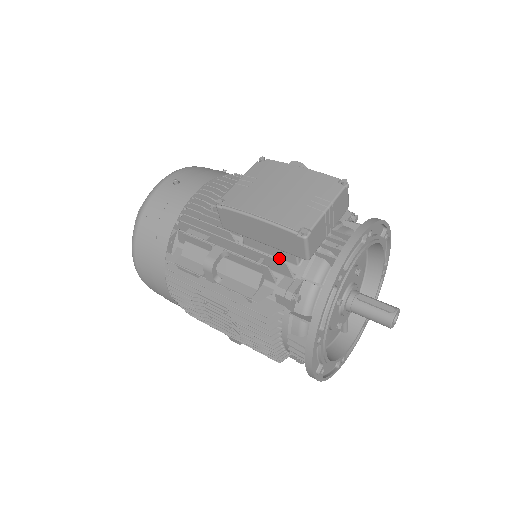
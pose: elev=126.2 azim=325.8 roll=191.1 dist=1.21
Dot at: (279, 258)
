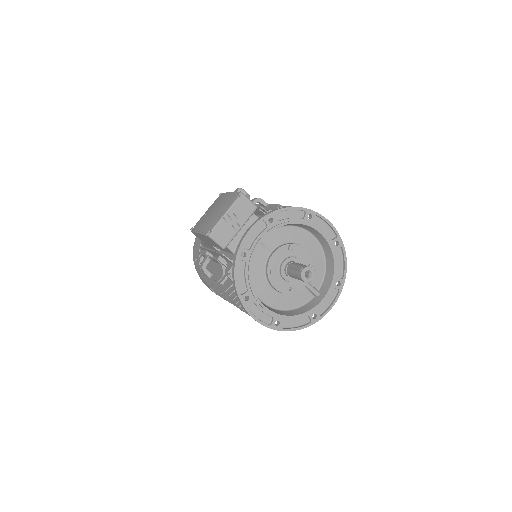
Dot at: (229, 253)
